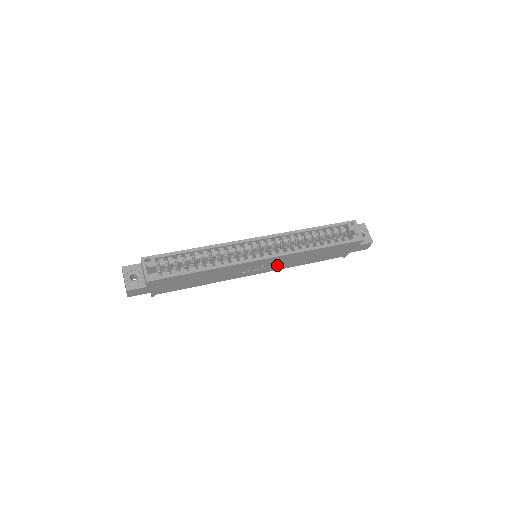
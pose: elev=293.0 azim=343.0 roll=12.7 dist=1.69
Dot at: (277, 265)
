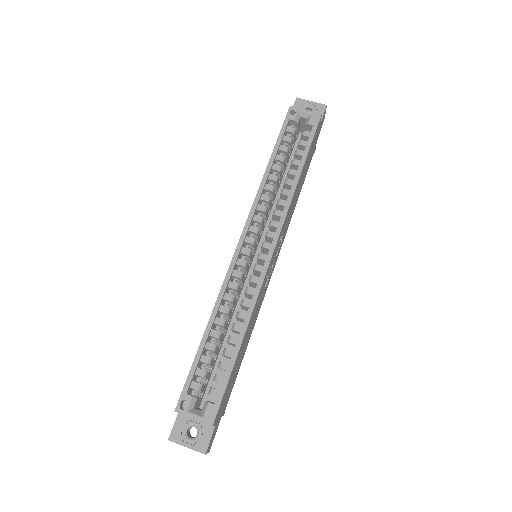
Dot at: (282, 238)
